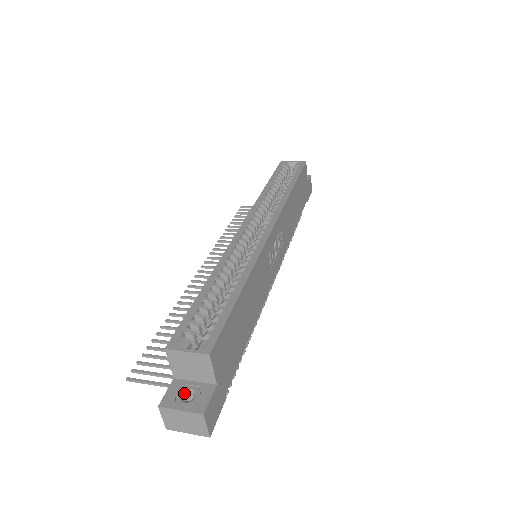
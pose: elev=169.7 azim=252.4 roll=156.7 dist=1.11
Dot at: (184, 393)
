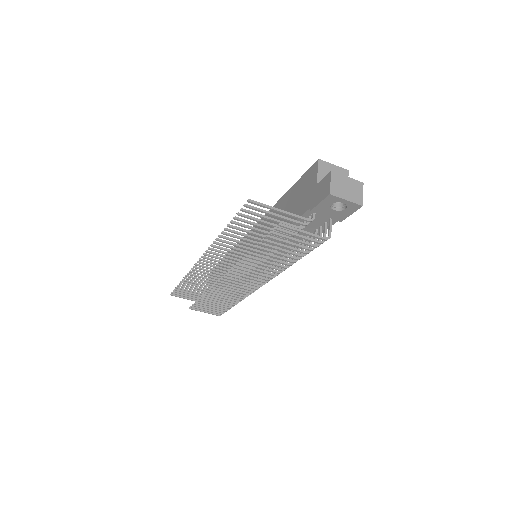
Dot at: occluded
